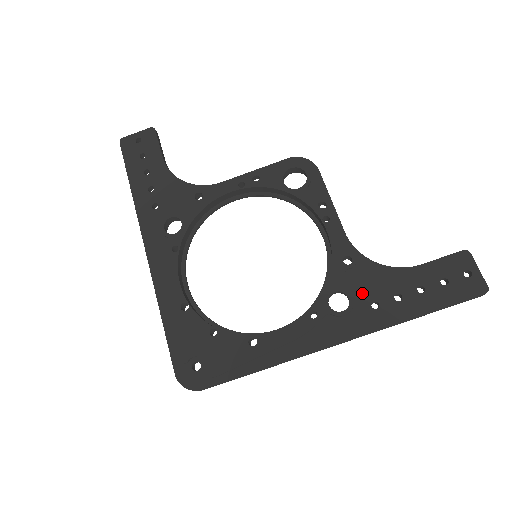
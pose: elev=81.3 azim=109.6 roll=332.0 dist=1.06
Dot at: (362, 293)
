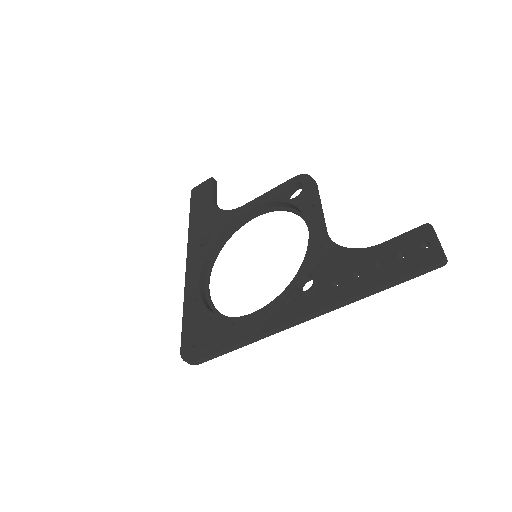
Dot at: (326, 274)
